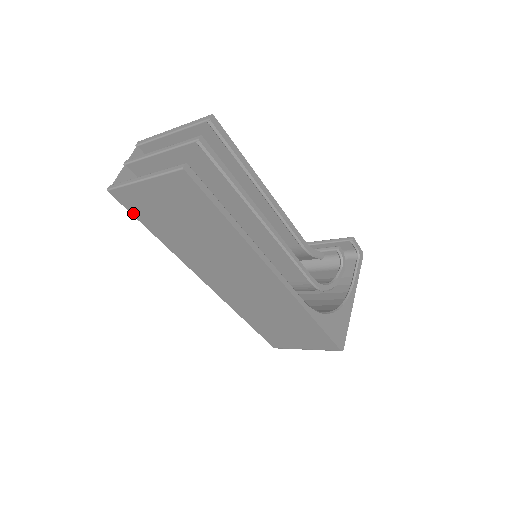
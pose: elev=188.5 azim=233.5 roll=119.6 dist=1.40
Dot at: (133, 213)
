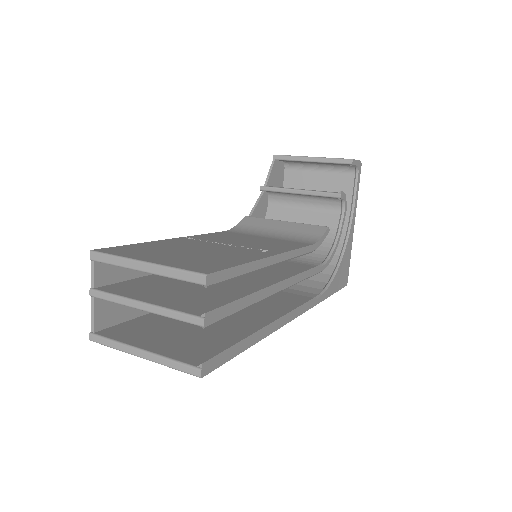
Dot at: occluded
